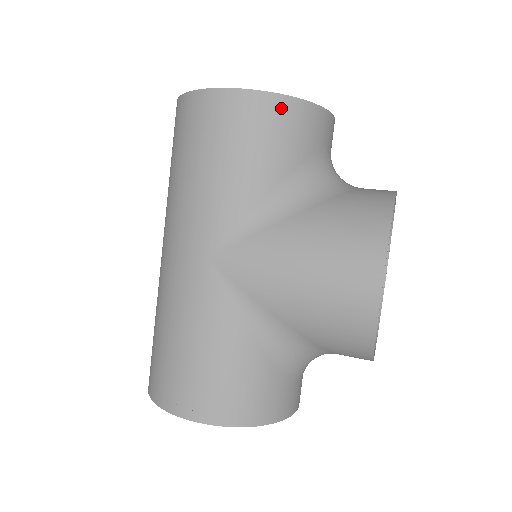
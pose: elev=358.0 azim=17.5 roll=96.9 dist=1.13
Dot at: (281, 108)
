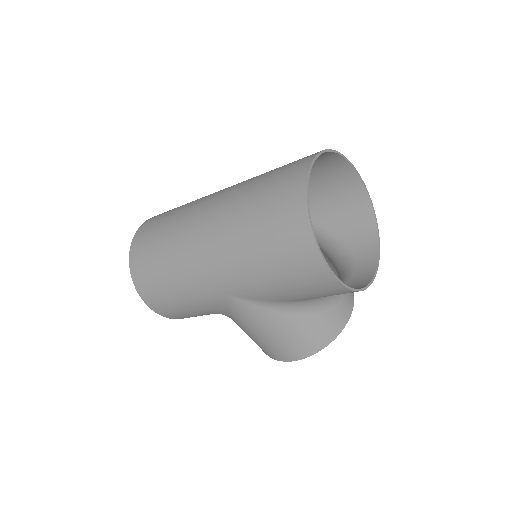
Dot at: occluded
